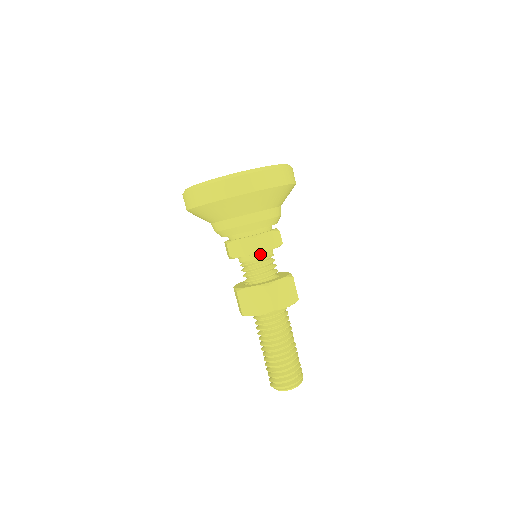
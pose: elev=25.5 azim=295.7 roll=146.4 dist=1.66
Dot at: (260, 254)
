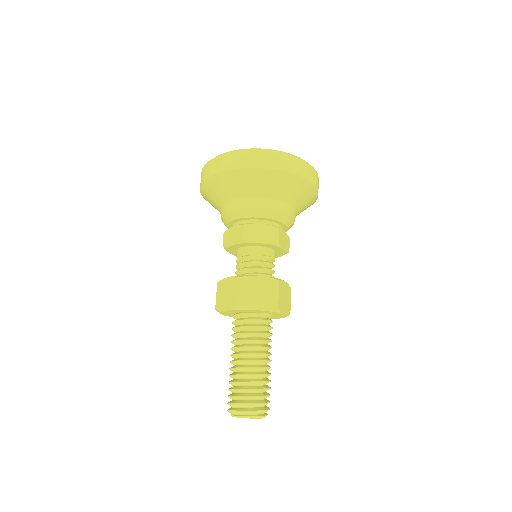
Dot at: (270, 250)
